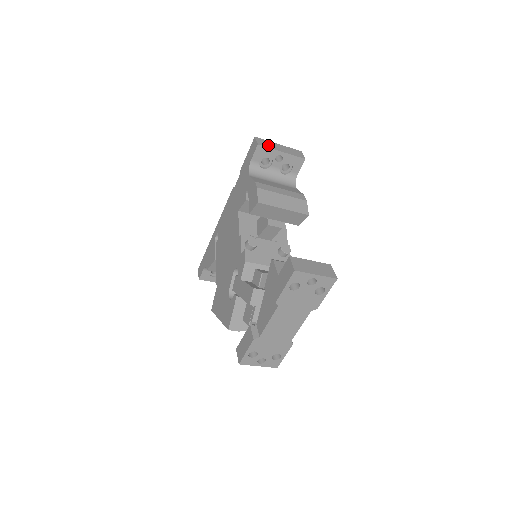
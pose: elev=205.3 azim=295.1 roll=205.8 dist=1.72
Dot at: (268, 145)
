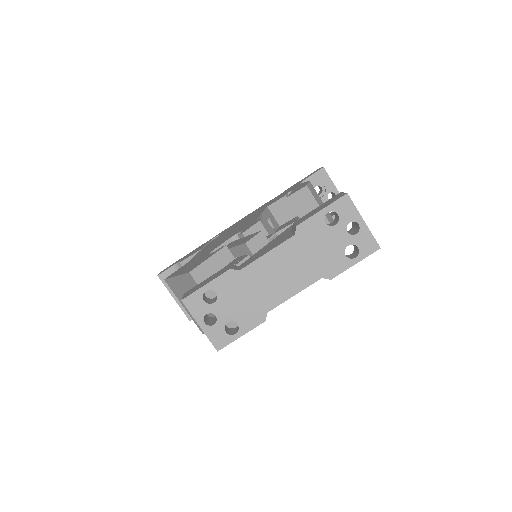
Dot at: occluded
